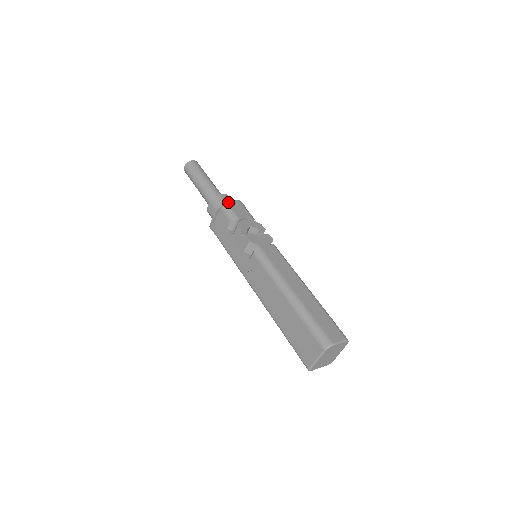
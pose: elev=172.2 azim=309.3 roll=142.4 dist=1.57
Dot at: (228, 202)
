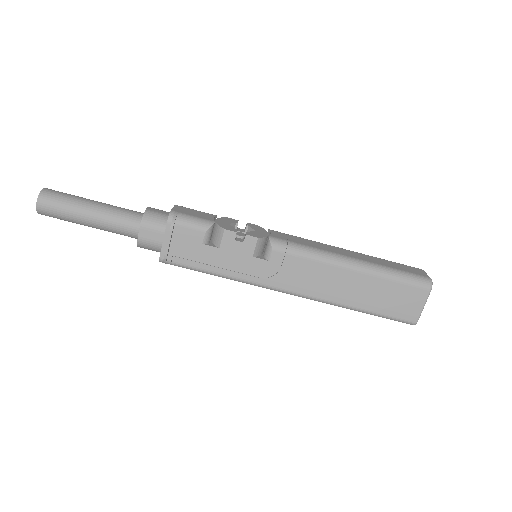
Dot at: (176, 211)
